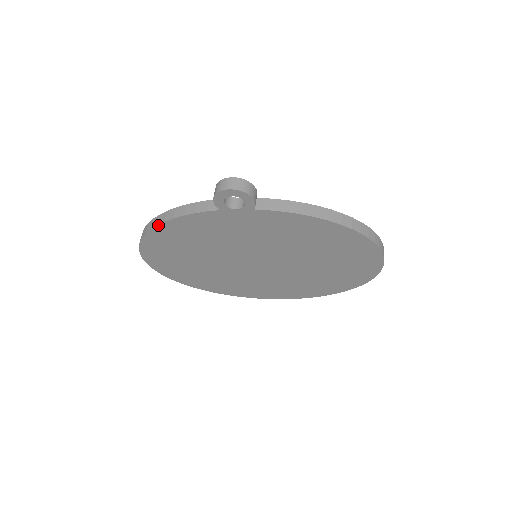
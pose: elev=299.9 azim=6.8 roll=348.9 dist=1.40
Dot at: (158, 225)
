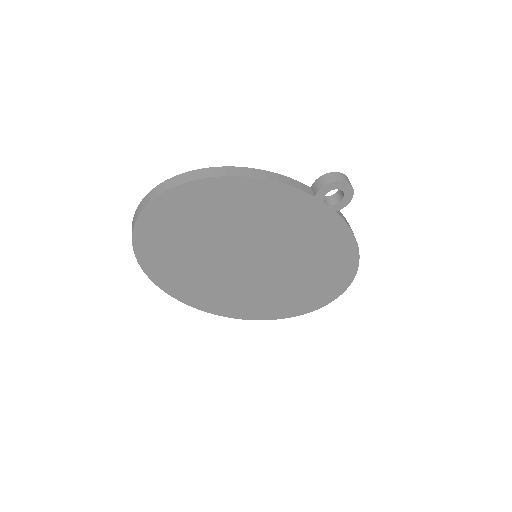
Dot at: (241, 177)
